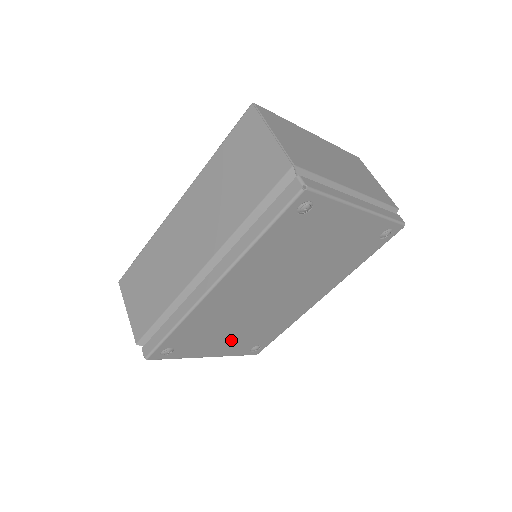
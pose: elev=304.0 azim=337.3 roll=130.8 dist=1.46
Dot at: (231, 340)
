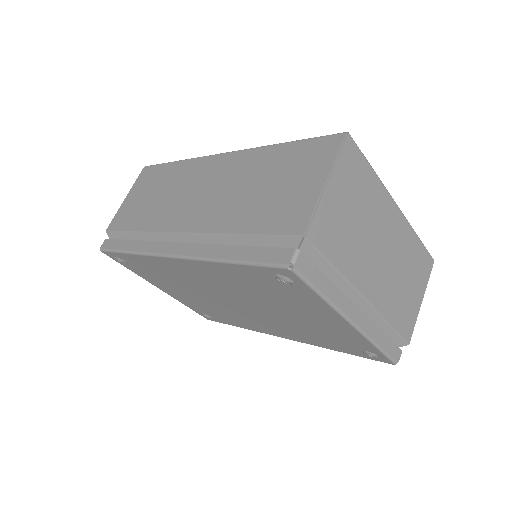
Dot at: (184, 296)
